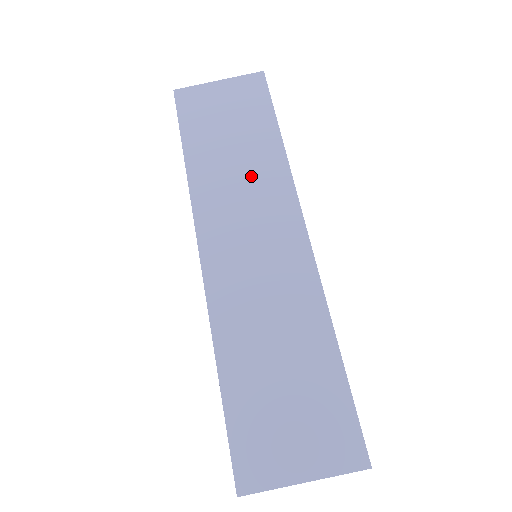
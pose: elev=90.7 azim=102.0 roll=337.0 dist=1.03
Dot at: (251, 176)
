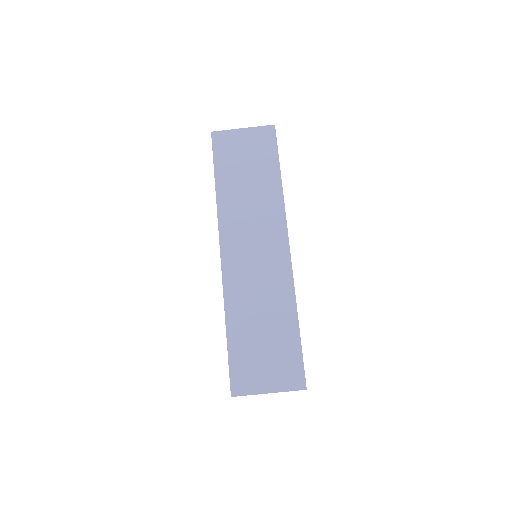
Dot at: (258, 204)
